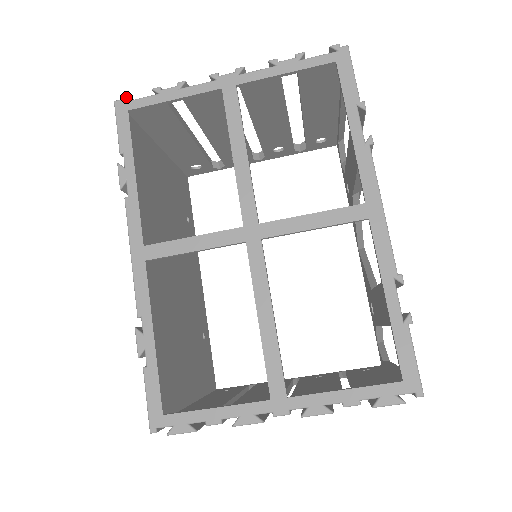
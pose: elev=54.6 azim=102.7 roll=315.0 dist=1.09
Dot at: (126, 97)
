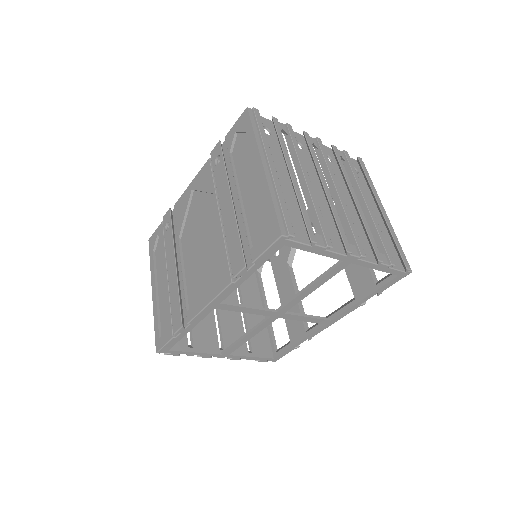
Dot at: (292, 238)
